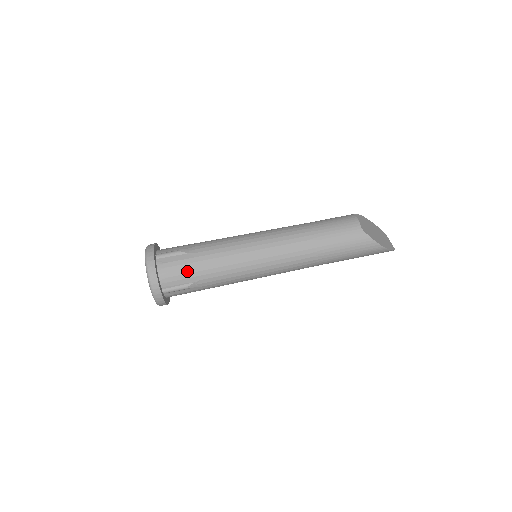
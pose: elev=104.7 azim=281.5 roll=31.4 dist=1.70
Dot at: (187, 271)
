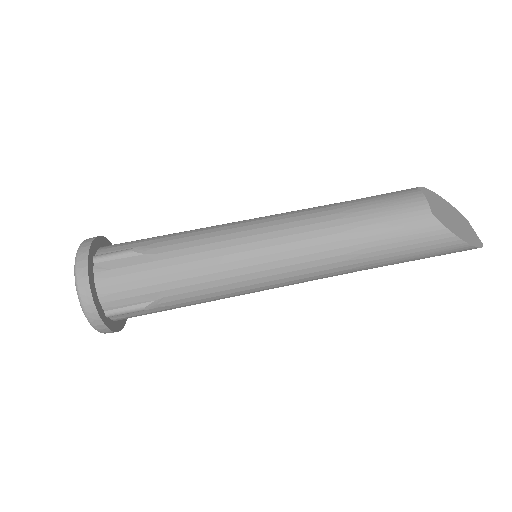
Dot at: (142, 283)
